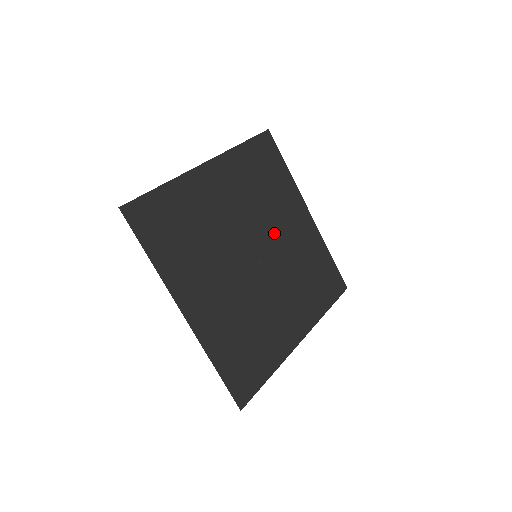
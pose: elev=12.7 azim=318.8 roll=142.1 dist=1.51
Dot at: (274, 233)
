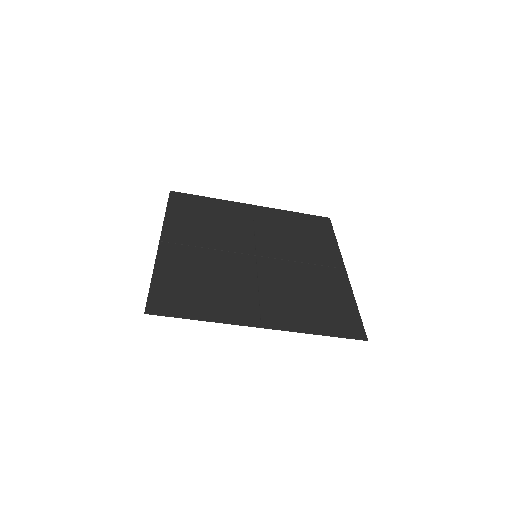
Dot at: (249, 235)
